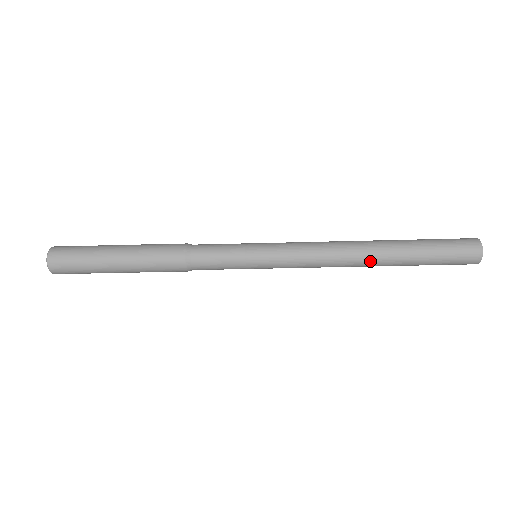
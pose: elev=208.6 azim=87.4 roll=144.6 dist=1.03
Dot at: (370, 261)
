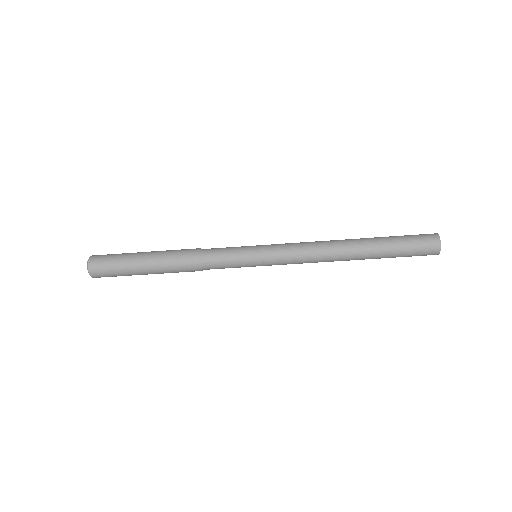
Dot at: (348, 245)
